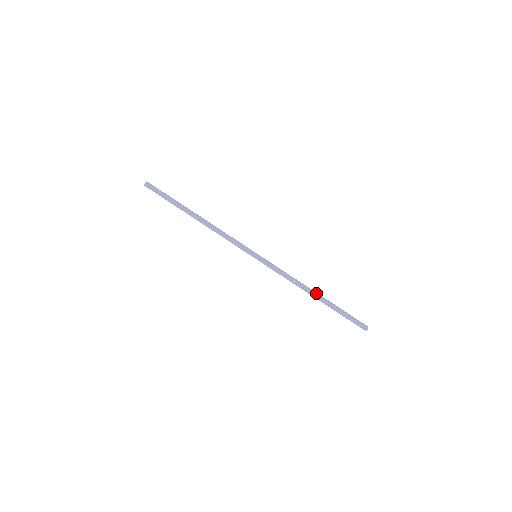
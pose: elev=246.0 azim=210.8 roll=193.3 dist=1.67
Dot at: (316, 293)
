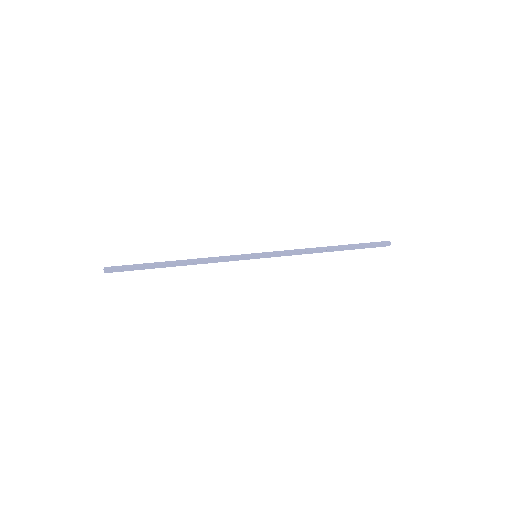
Dot at: (330, 248)
